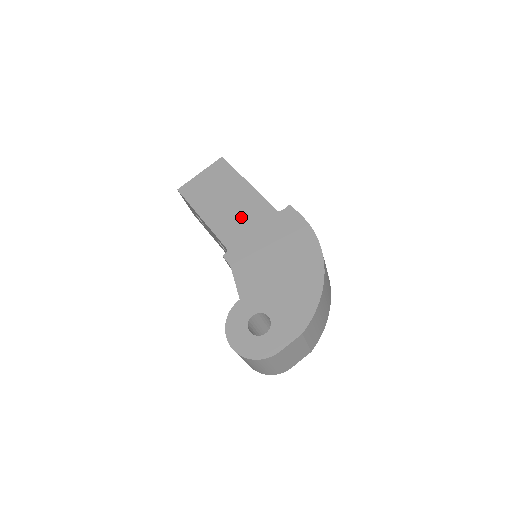
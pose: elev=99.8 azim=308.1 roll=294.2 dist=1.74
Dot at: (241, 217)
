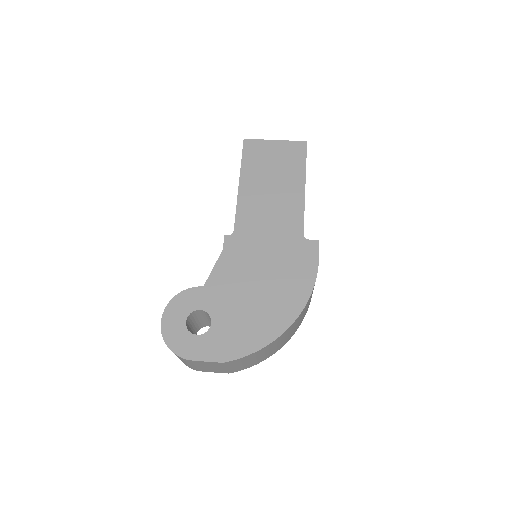
Dot at: (270, 214)
